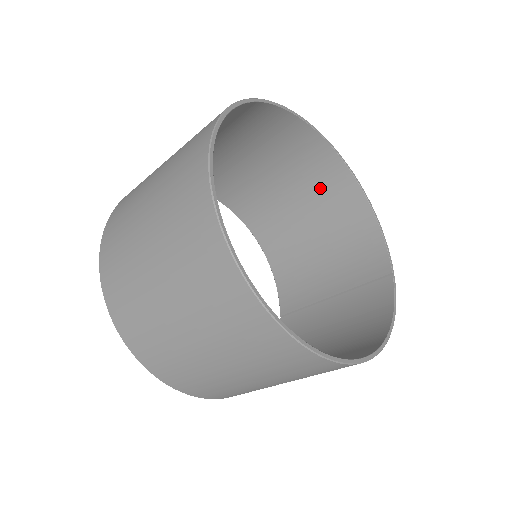
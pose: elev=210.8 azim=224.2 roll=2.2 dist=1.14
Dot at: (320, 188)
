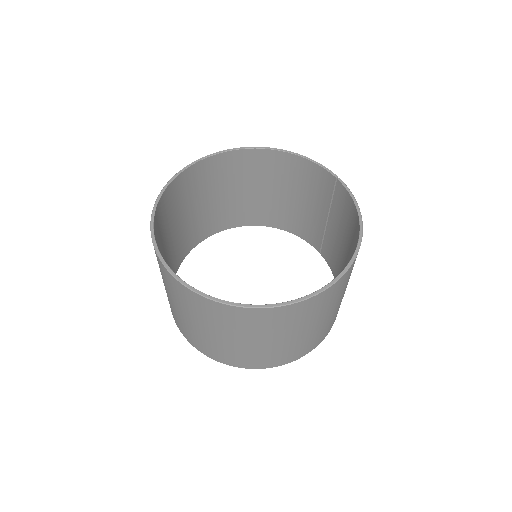
Dot at: (252, 172)
